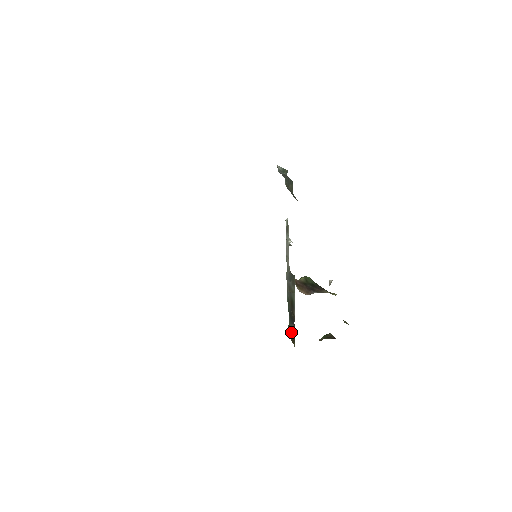
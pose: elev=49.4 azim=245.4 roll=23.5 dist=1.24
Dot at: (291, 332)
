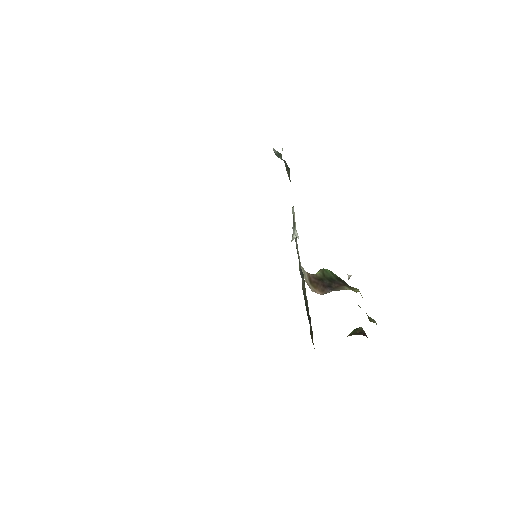
Dot at: (311, 332)
